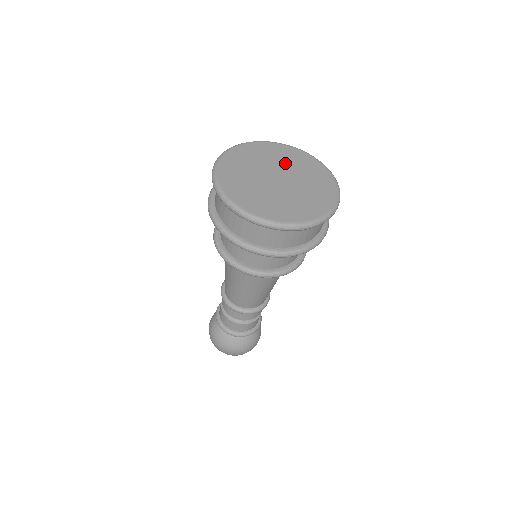
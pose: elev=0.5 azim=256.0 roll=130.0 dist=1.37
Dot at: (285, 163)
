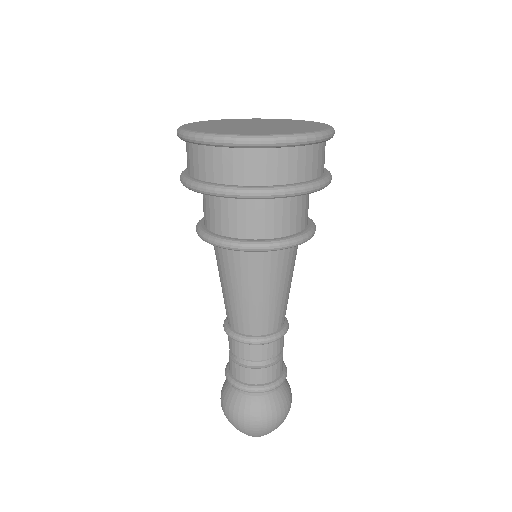
Dot at: (270, 122)
